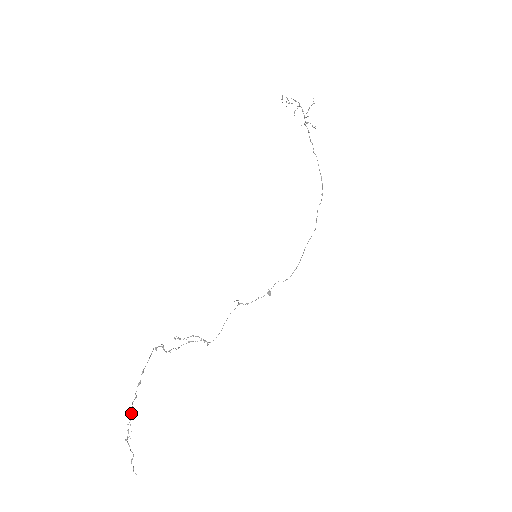
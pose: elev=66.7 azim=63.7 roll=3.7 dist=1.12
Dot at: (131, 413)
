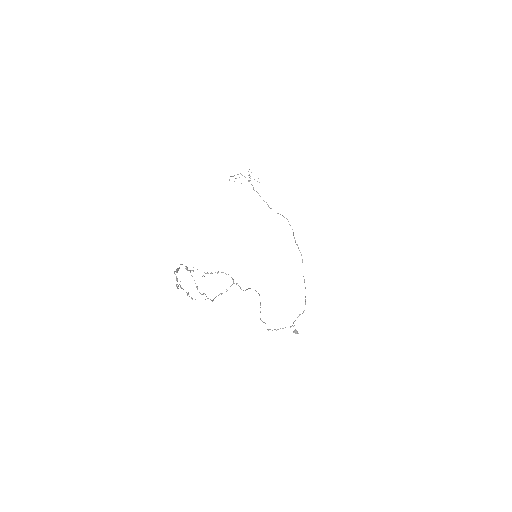
Dot at: (176, 277)
